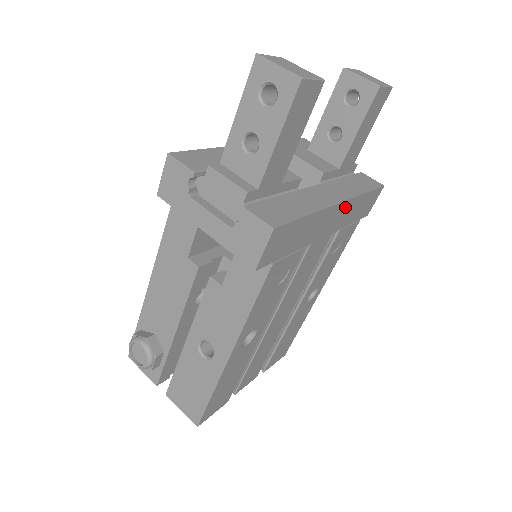
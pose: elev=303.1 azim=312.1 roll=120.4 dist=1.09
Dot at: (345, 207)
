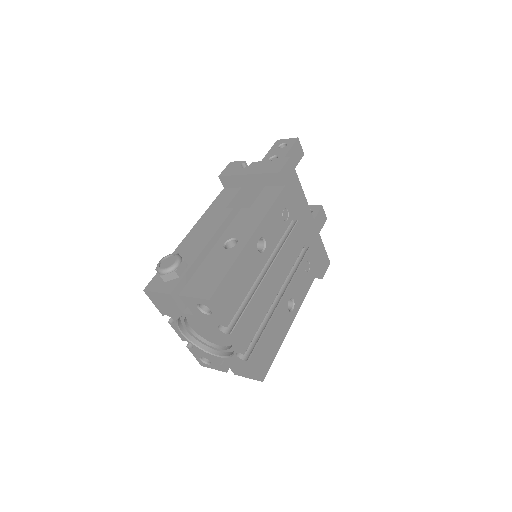
Dot at: (313, 227)
